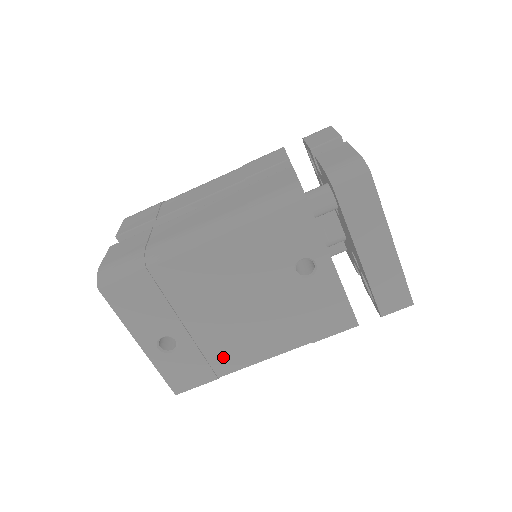
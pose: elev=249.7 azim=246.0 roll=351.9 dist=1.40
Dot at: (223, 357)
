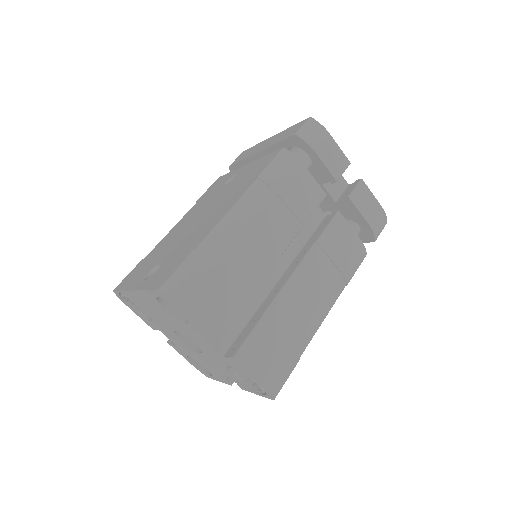
Dot at: (195, 240)
